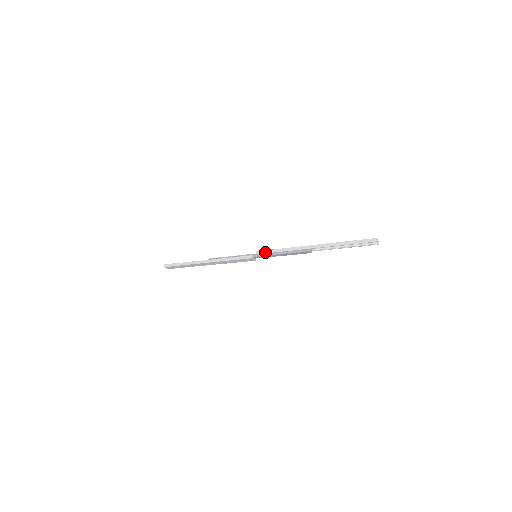
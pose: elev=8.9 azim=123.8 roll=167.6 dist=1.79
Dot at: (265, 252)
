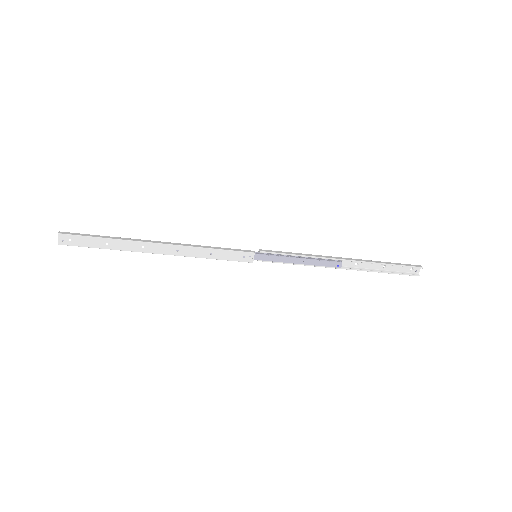
Dot at: (276, 251)
